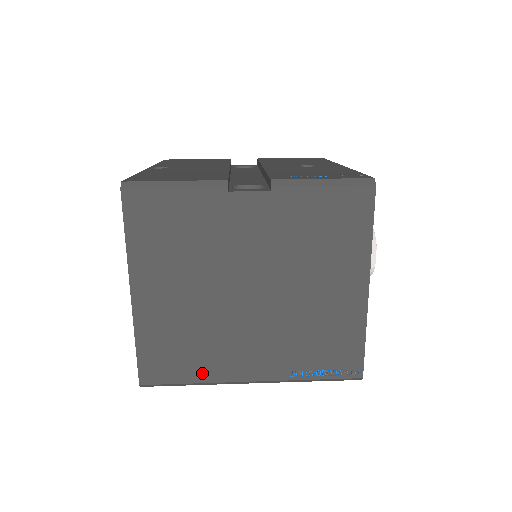
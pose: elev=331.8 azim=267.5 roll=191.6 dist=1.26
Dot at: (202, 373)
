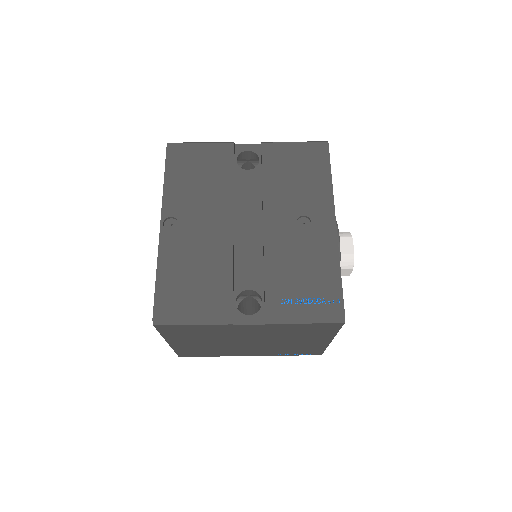
Dot at: (218, 355)
